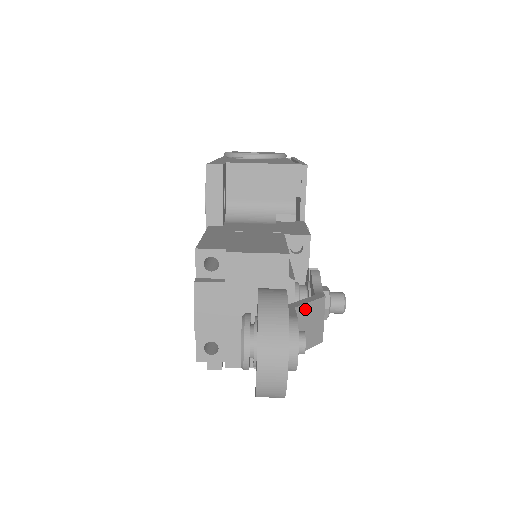
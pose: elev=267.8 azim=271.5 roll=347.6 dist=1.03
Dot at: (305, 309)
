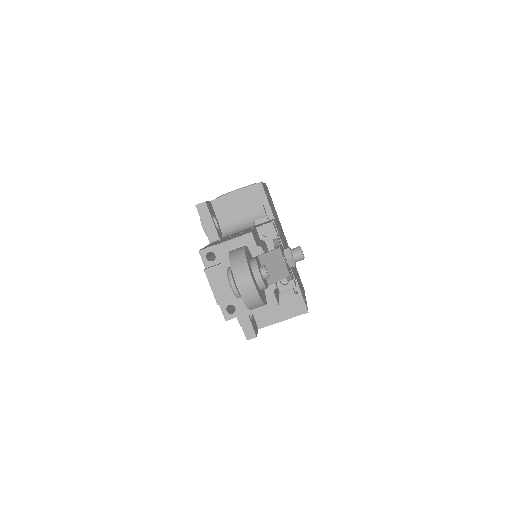
Dot at: (266, 257)
